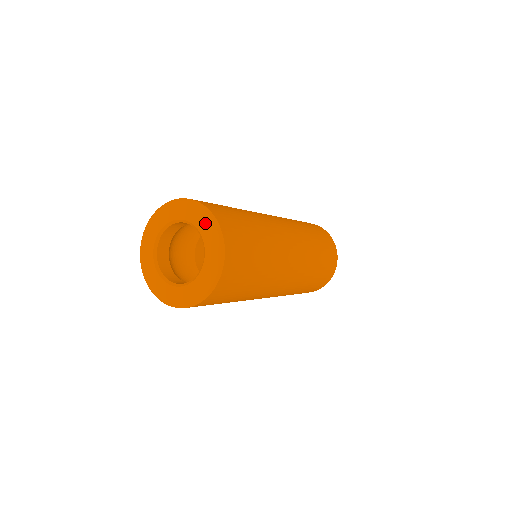
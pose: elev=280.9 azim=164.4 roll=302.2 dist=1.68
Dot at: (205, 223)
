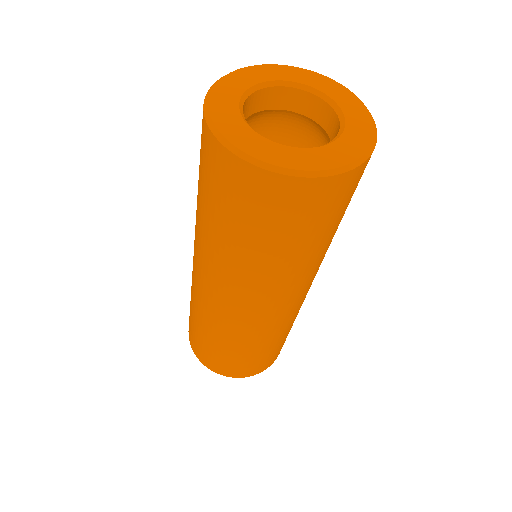
Dot at: (334, 88)
